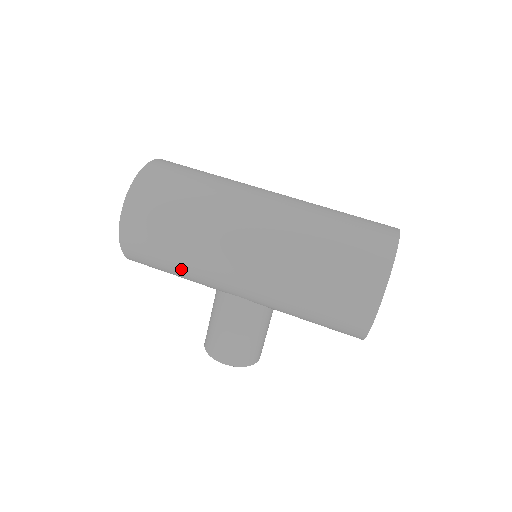
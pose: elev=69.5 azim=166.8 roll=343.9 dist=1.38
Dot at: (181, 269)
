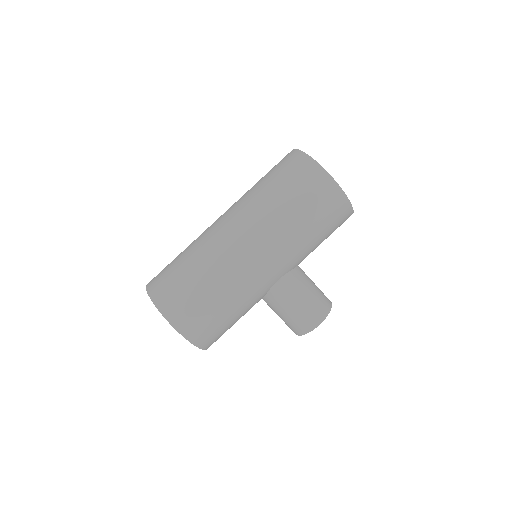
Dot at: (236, 308)
